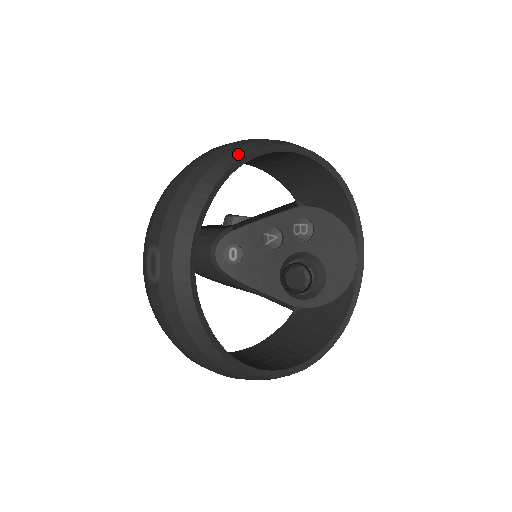
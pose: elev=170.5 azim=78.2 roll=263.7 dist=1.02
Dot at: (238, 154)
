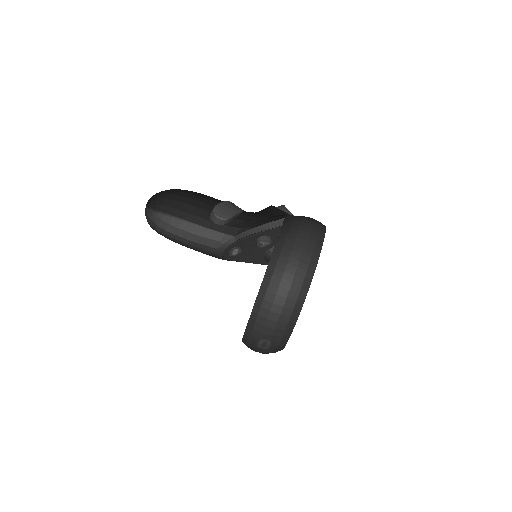
Dot at: (308, 283)
